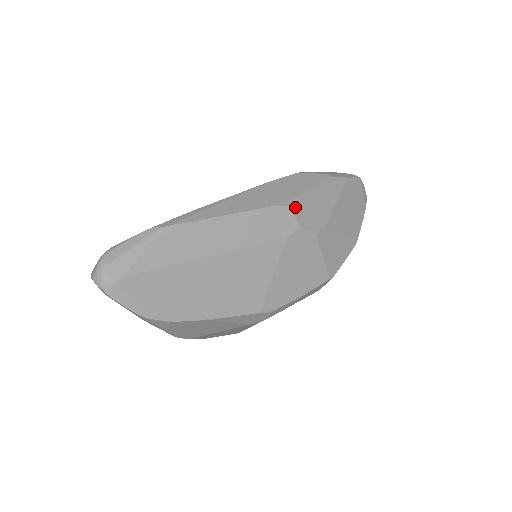
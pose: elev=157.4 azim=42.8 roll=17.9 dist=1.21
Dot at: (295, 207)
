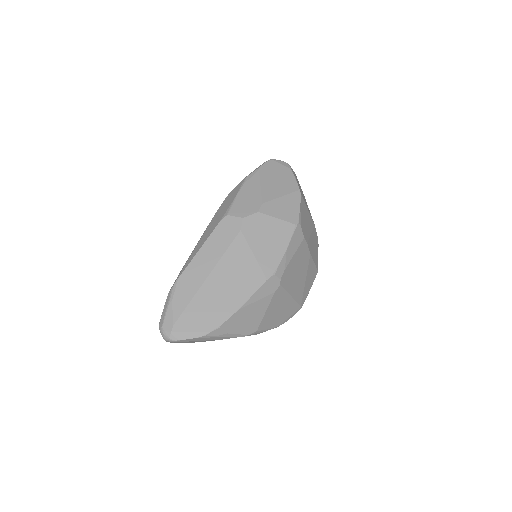
Dot at: (232, 212)
